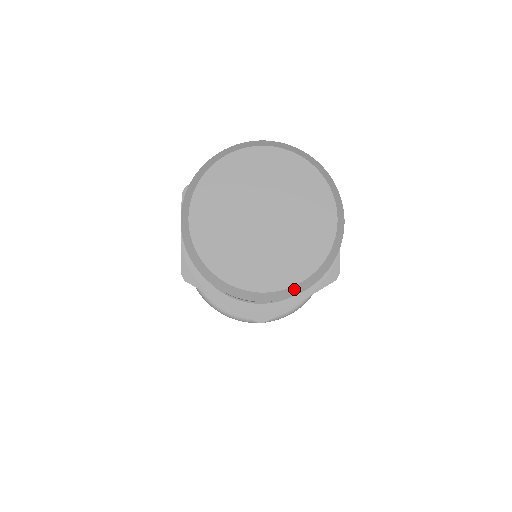
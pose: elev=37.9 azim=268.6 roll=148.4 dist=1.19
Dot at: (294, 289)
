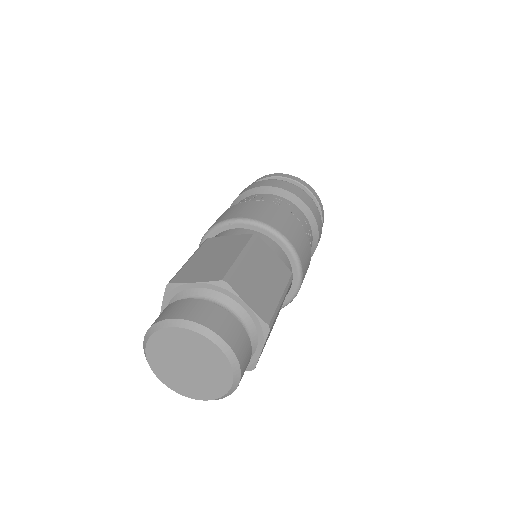
Dot at: (233, 388)
